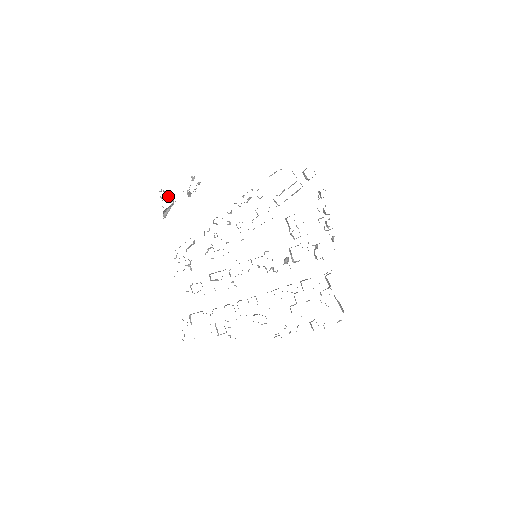
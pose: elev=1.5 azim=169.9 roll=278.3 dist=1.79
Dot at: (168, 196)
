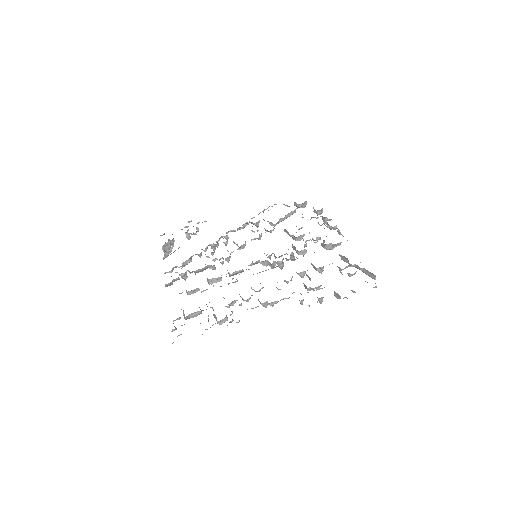
Dot at: occluded
